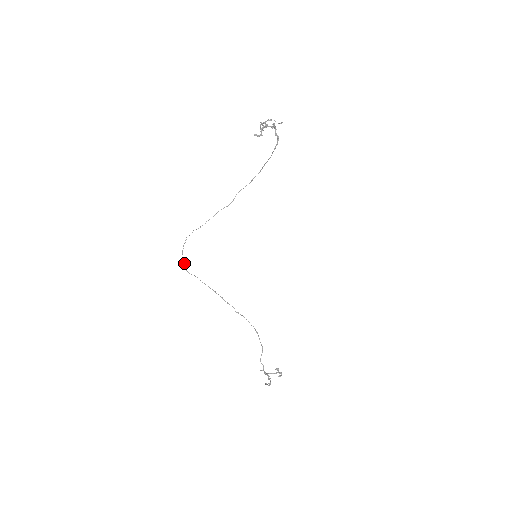
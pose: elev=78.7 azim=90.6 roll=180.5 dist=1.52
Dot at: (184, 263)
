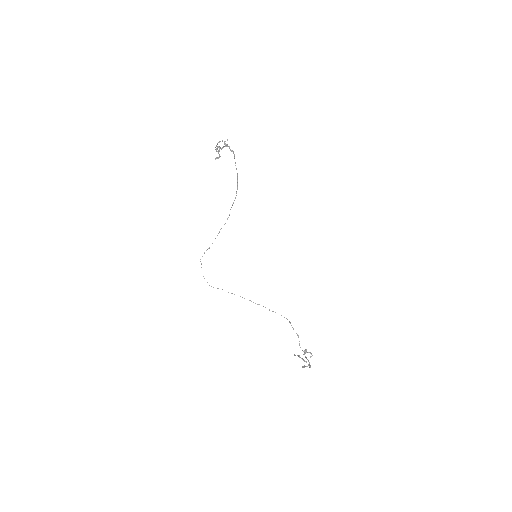
Dot at: occluded
